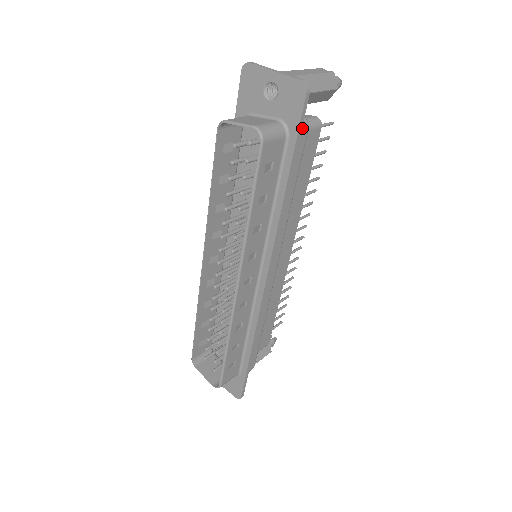
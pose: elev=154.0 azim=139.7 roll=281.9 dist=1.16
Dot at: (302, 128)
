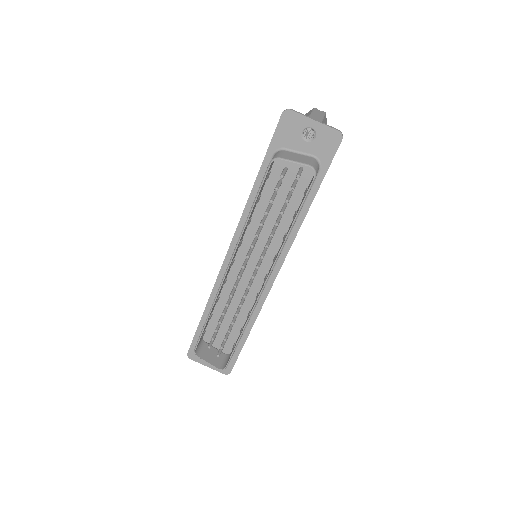
Dot at: occluded
